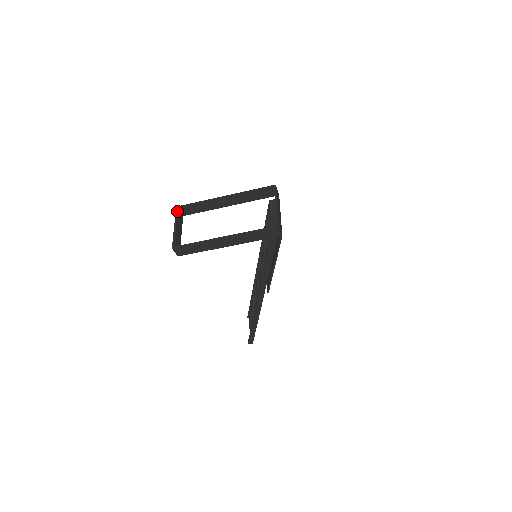
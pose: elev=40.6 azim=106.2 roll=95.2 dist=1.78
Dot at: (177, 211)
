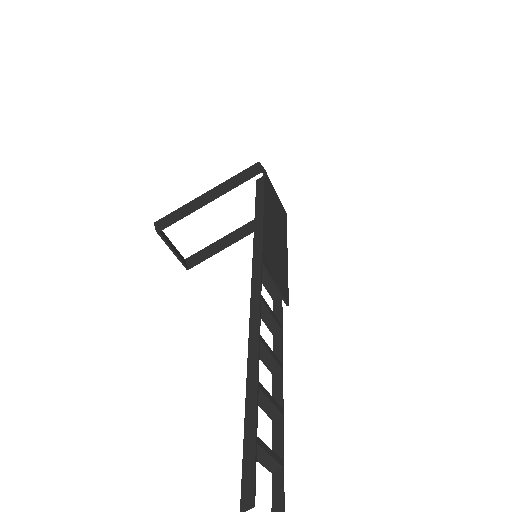
Dot at: (182, 256)
